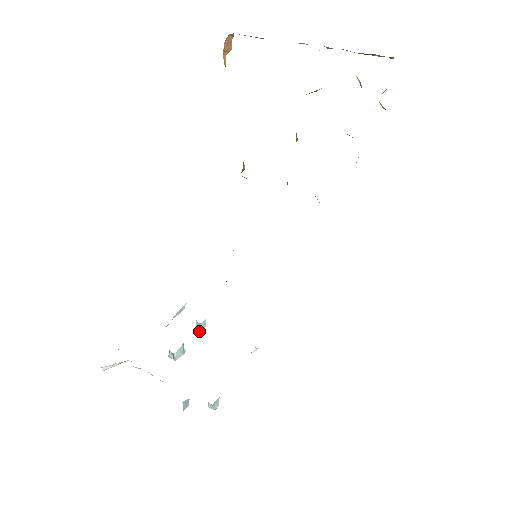
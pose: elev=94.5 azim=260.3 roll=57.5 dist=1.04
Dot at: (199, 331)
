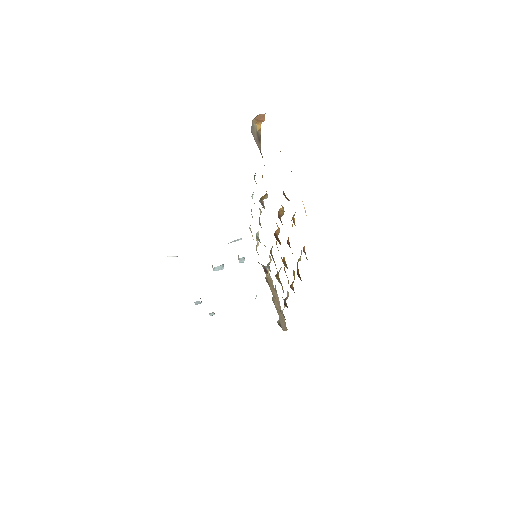
Dot at: (239, 261)
